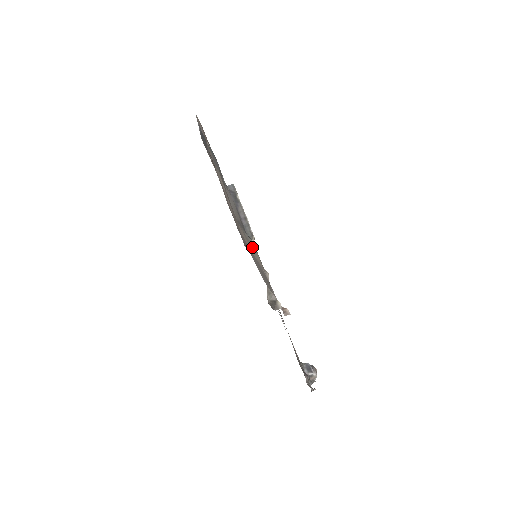
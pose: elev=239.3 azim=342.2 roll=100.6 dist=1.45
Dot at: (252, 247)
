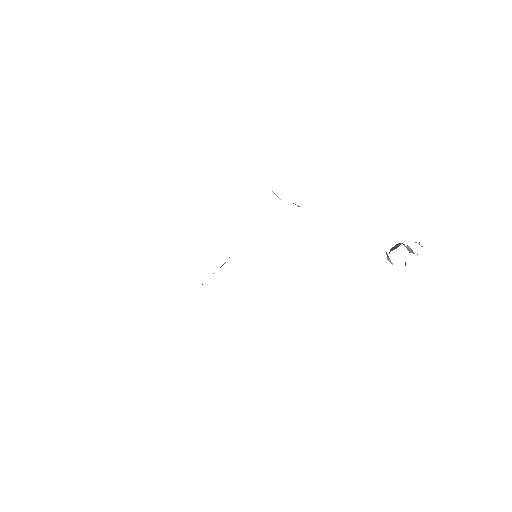
Dot at: occluded
